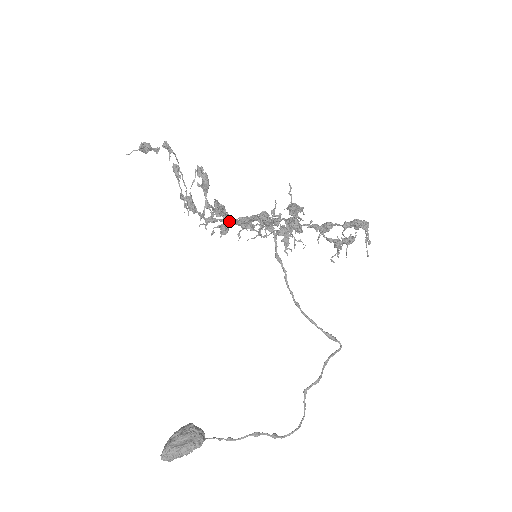
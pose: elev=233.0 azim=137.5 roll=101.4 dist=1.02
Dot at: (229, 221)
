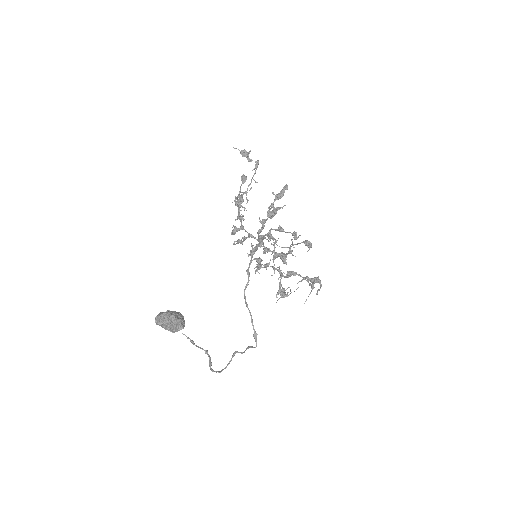
Dot at: (263, 225)
